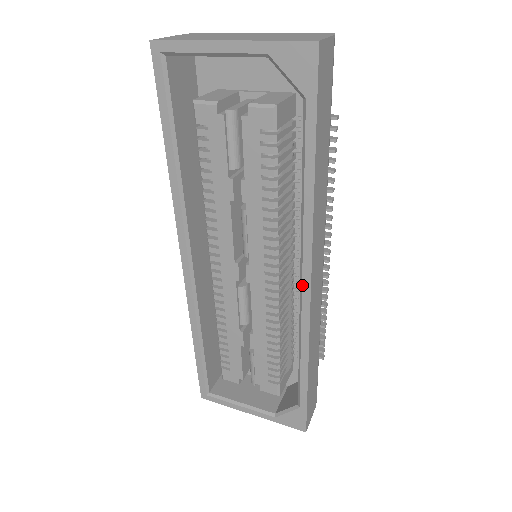
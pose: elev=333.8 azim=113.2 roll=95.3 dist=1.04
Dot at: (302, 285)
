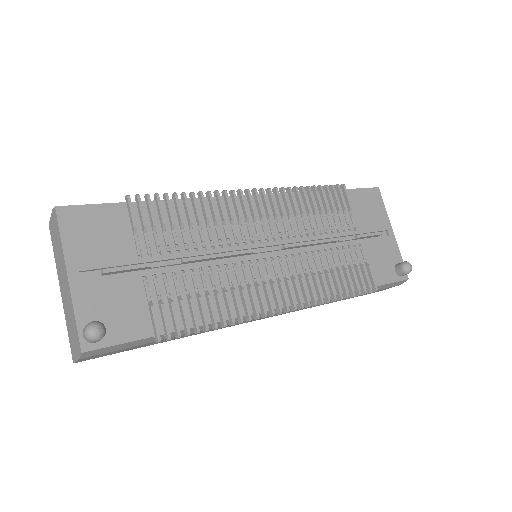
Dot at: occluded
